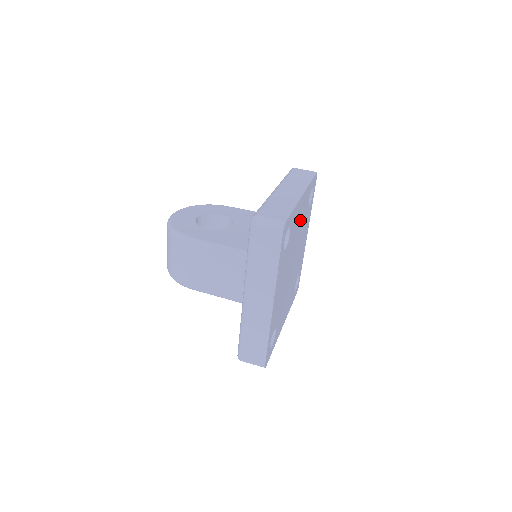
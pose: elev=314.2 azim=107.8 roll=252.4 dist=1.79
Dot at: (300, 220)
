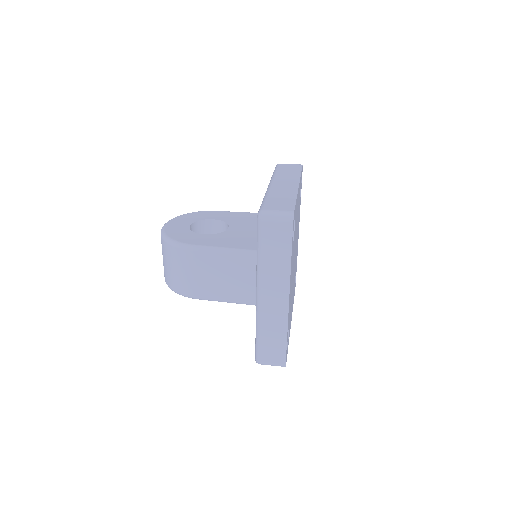
Dot at: occluded
